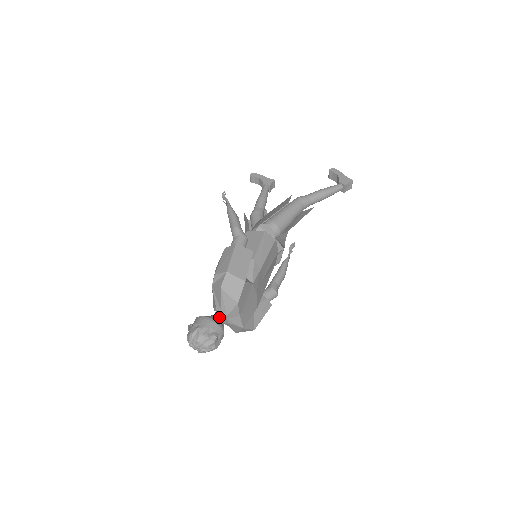
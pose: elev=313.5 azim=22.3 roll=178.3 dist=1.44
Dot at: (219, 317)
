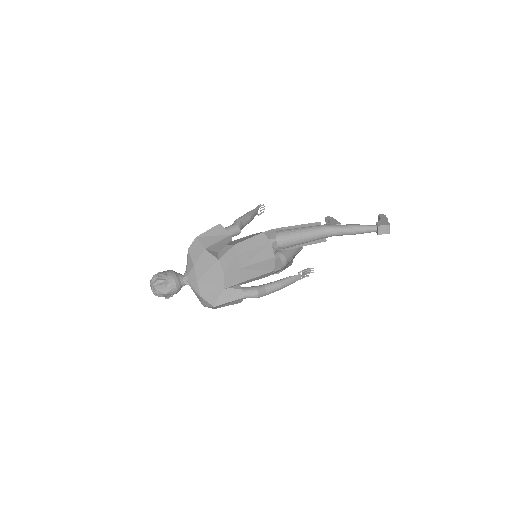
Dot at: (182, 275)
